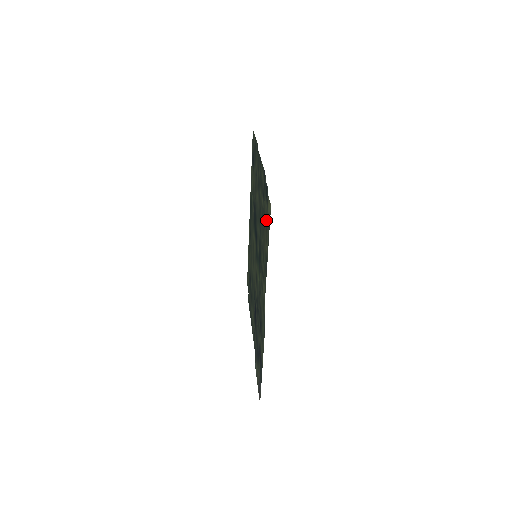
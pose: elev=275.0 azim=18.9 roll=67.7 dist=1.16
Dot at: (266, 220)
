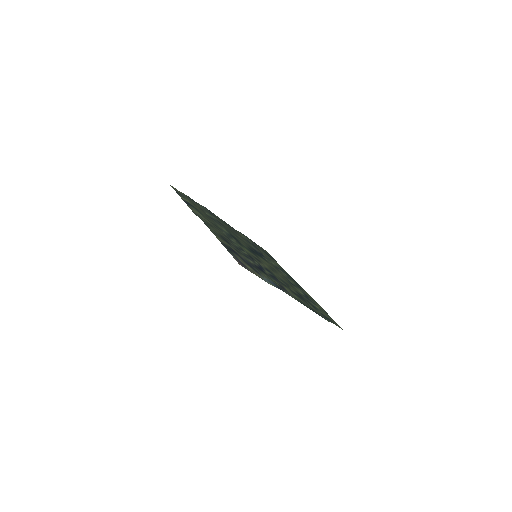
Dot at: (194, 204)
